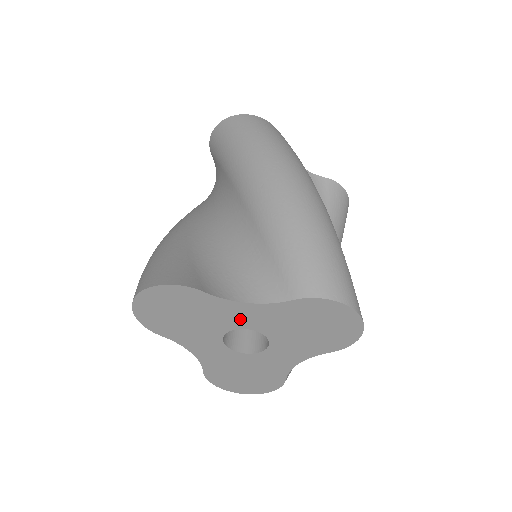
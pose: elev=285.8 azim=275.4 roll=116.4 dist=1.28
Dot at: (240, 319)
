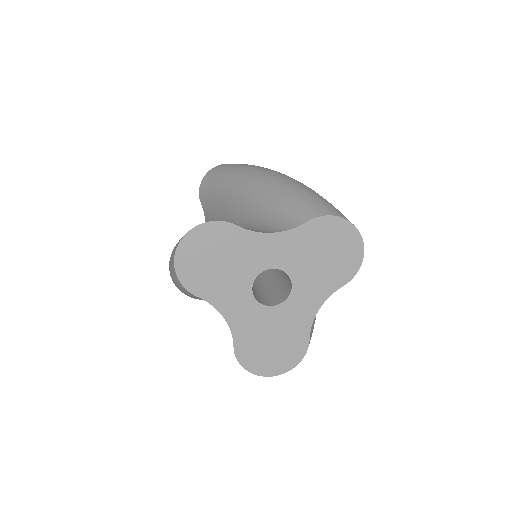
Dot at: (266, 256)
